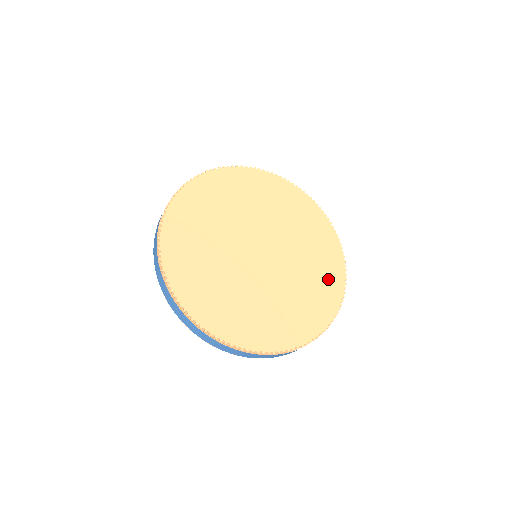
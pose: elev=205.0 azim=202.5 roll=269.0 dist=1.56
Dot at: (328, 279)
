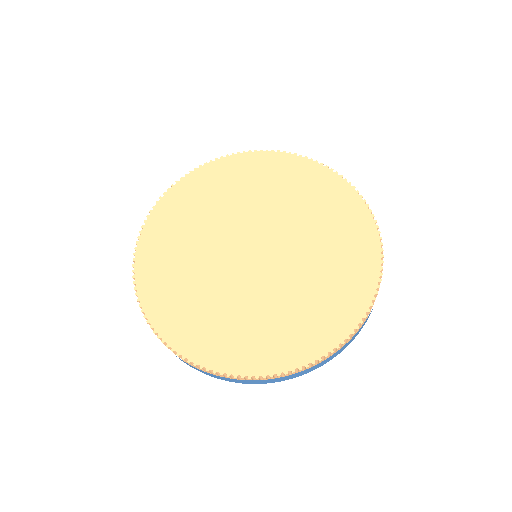
Dot at: (354, 262)
